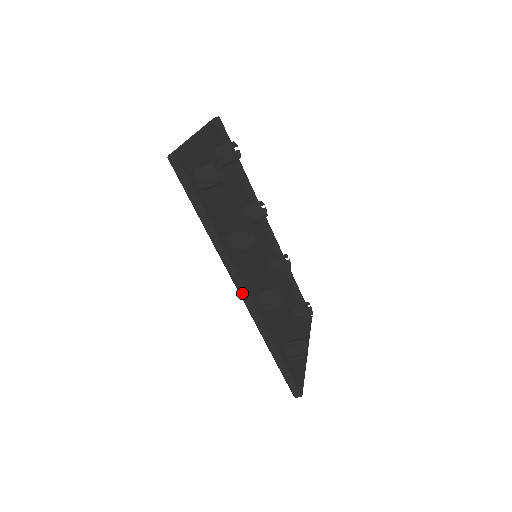
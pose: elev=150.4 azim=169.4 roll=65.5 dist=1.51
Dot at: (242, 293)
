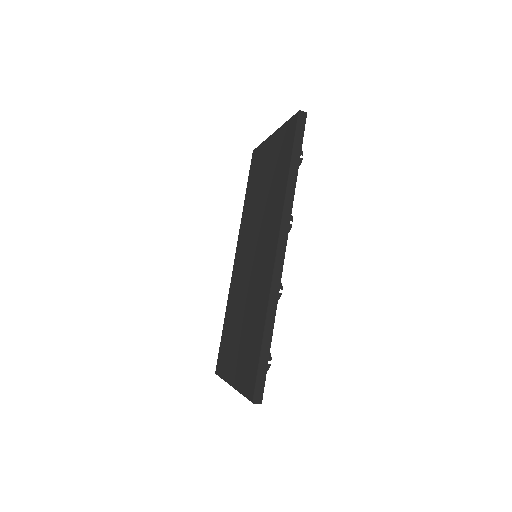
Dot at: (280, 252)
